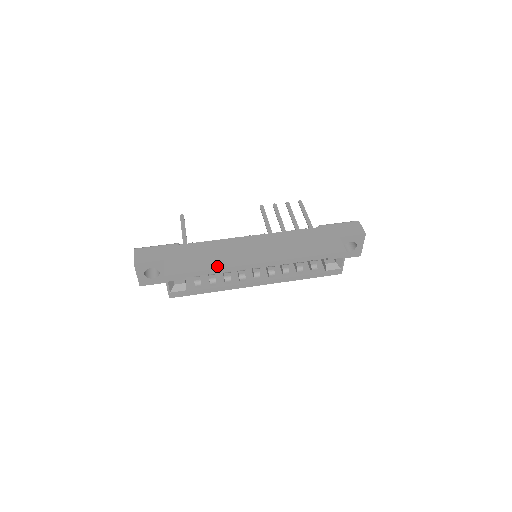
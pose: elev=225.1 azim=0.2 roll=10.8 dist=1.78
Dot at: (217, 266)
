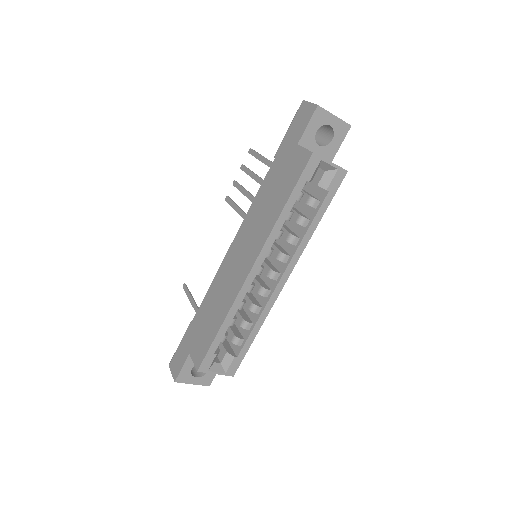
Dot at: (224, 314)
